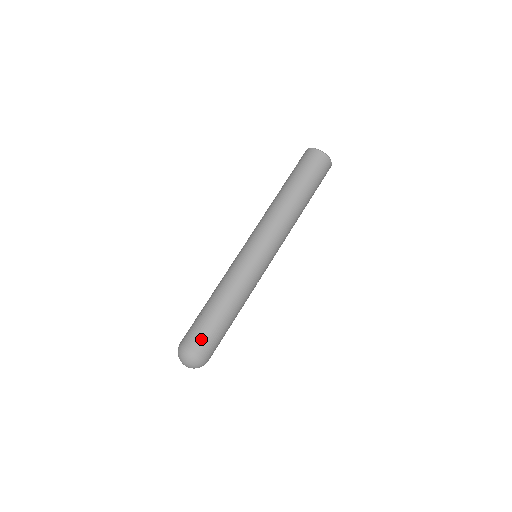
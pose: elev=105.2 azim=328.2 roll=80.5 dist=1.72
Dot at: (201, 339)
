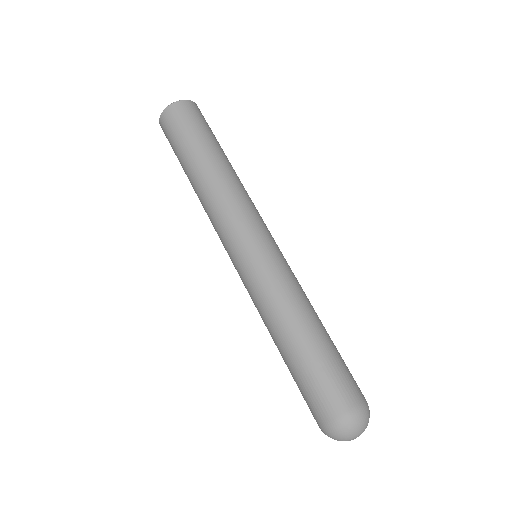
Dot at: (334, 391)
